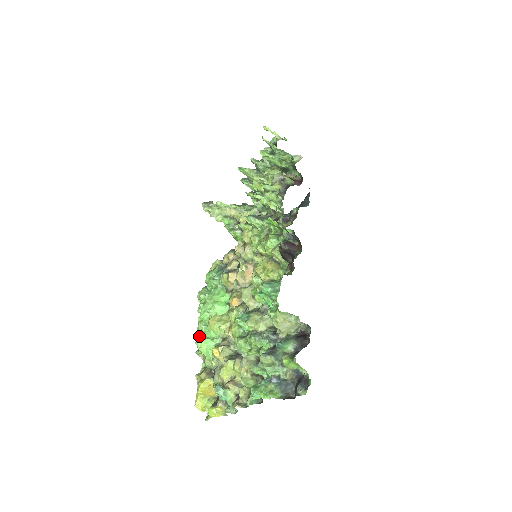
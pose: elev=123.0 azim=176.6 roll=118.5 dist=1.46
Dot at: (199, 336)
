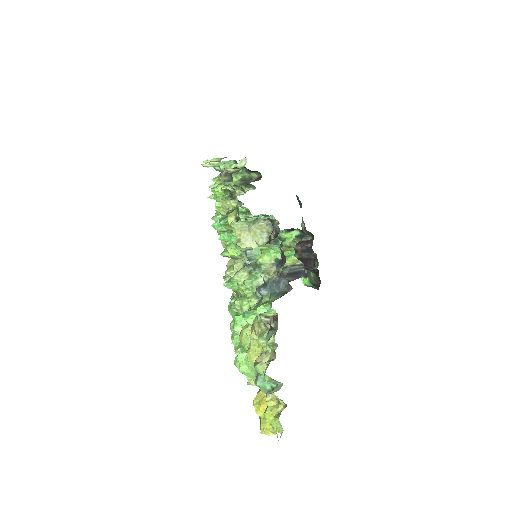
Dot at: (235, 358)
